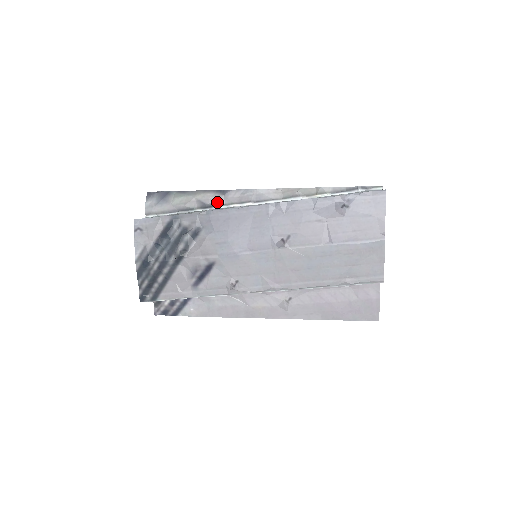
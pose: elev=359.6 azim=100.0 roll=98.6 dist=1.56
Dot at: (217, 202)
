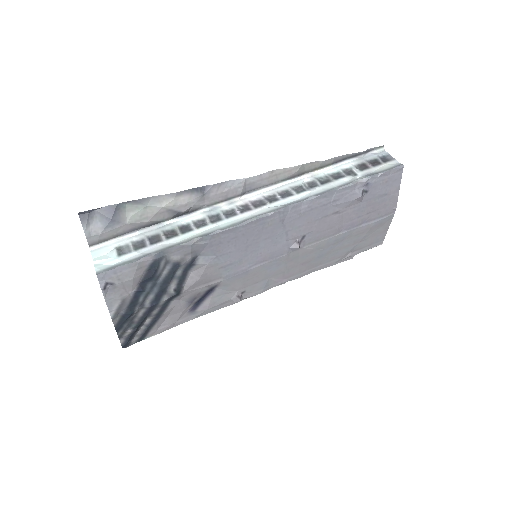
Dot at: (196, 206)
